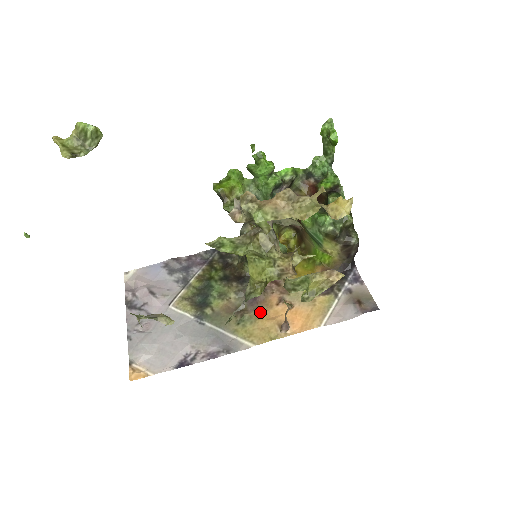
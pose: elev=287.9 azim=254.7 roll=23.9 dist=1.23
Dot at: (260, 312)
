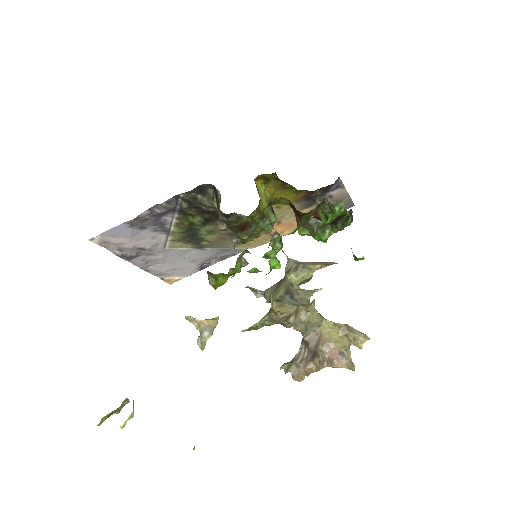
Dot at: occluded
